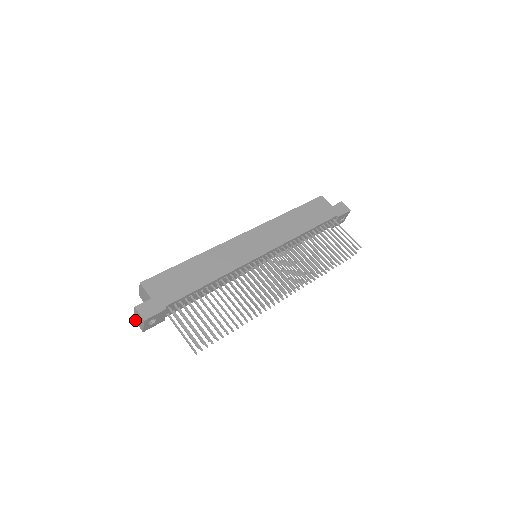
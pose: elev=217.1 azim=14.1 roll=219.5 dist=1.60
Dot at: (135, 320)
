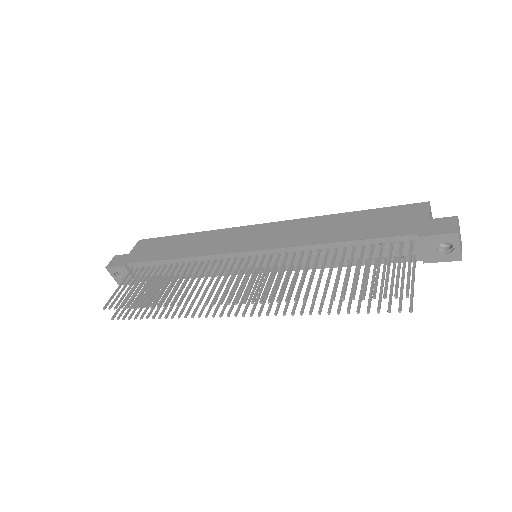
Dot at: occluded
